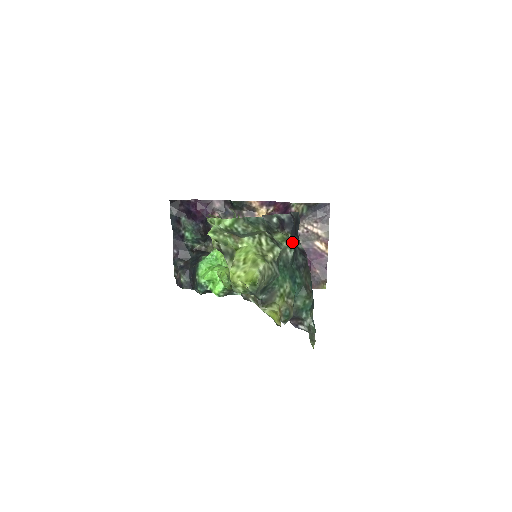
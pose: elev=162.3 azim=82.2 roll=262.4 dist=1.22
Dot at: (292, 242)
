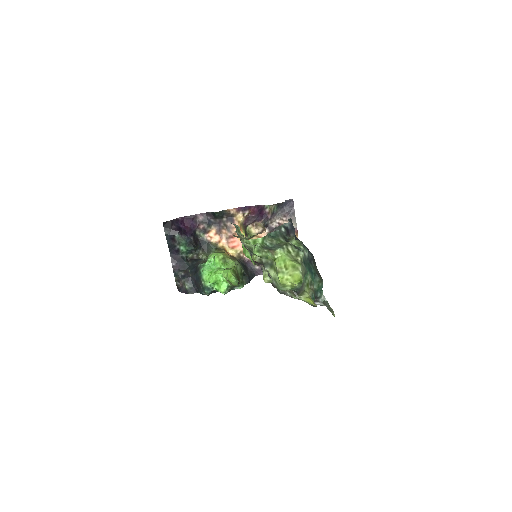
Dot at: occluded
